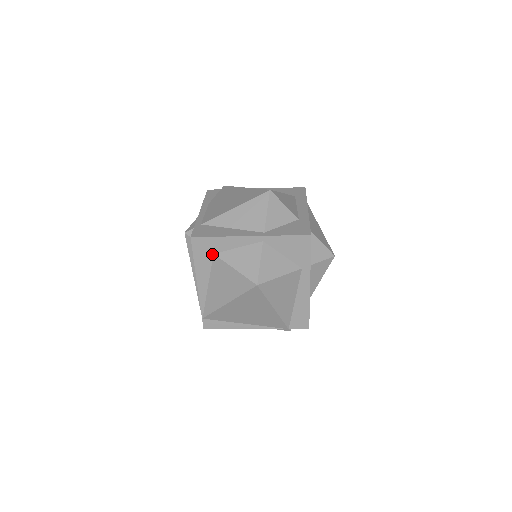
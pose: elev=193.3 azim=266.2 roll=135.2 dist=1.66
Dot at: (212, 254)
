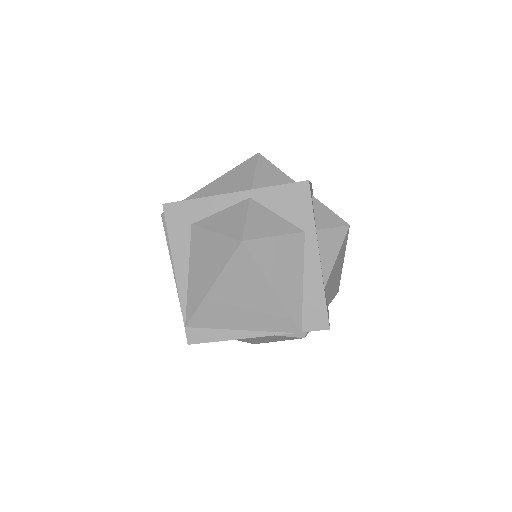
Dot at: (190, 225)
